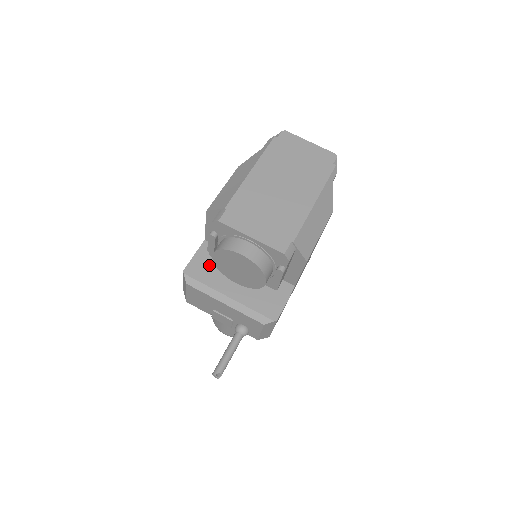
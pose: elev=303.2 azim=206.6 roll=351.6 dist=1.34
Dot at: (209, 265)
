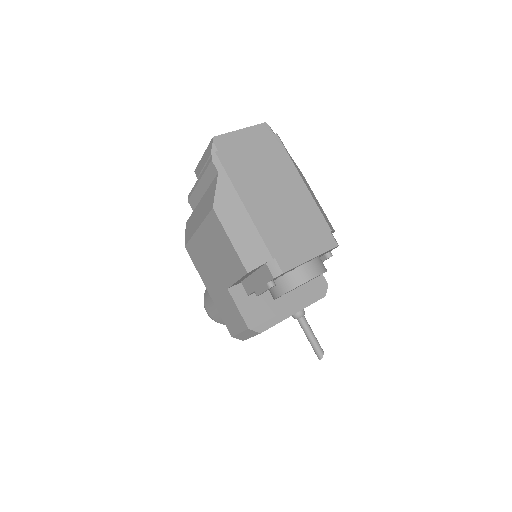
Dot at: (255, 303)
